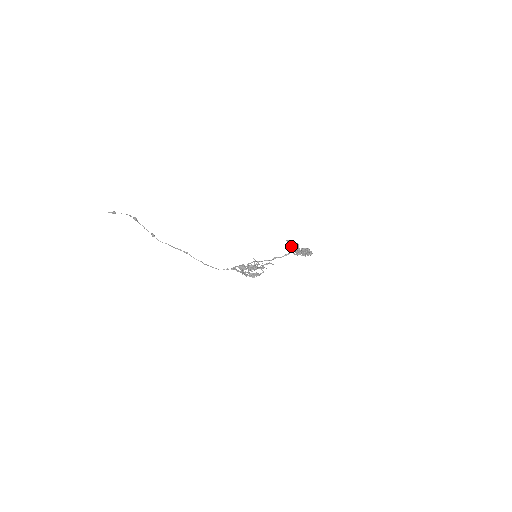
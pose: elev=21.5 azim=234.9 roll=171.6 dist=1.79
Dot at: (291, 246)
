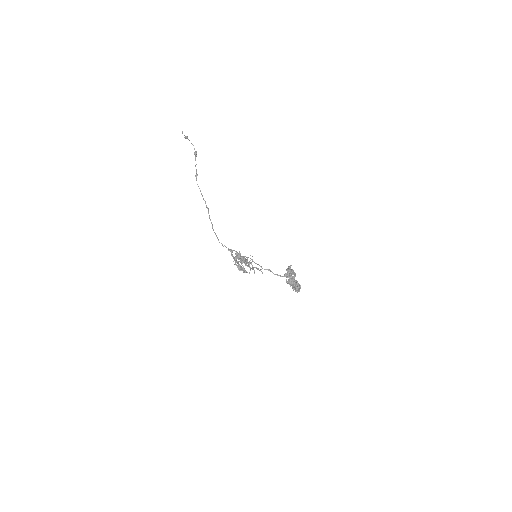
Dot at: (289, 272)
